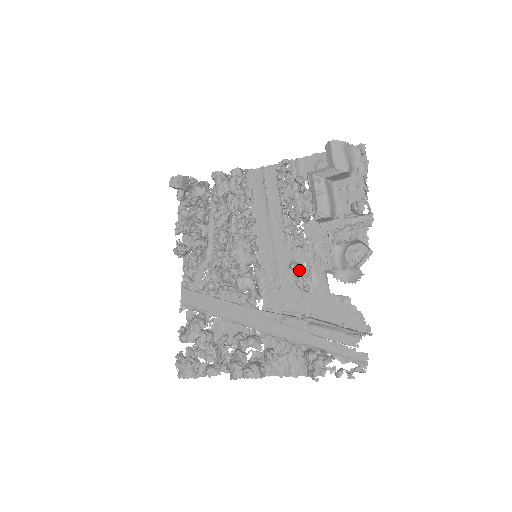
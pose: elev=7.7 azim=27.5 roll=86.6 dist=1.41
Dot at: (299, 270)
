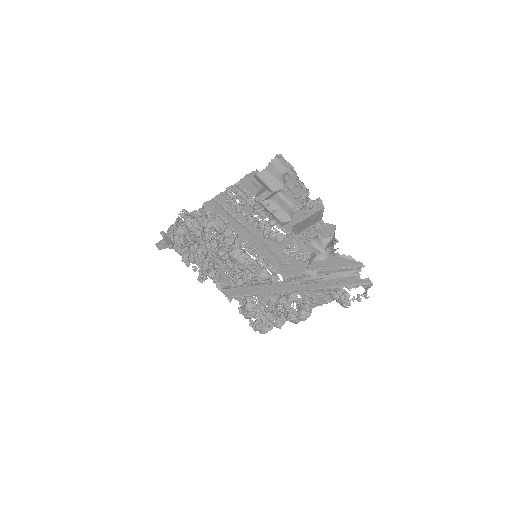
Dot at: (292, 253)
